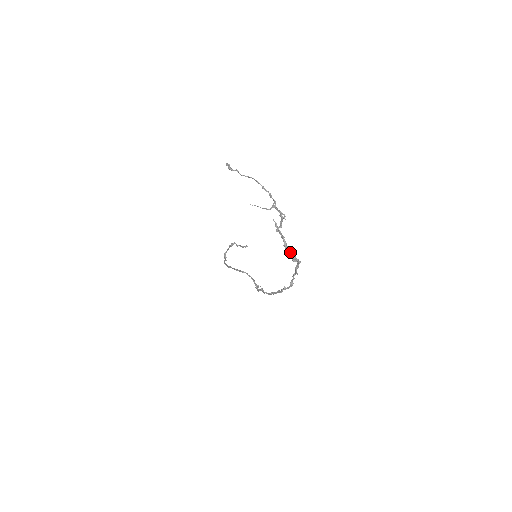
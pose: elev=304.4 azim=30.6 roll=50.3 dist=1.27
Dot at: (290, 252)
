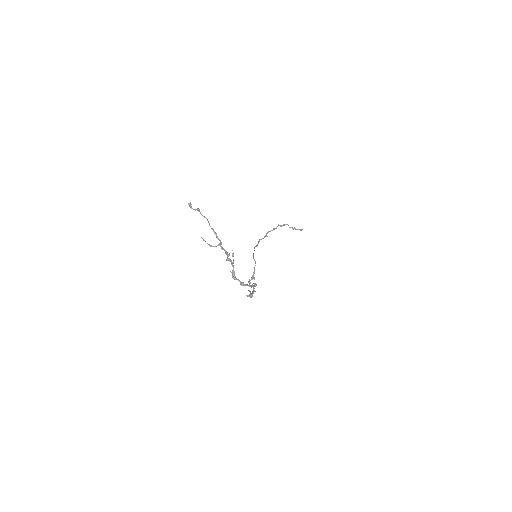
Dot at: (235, 279)
